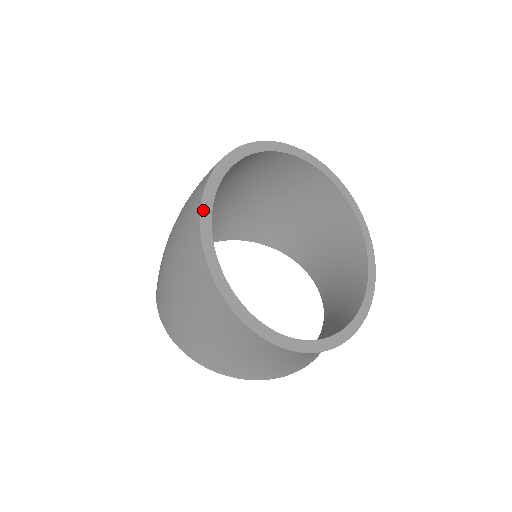
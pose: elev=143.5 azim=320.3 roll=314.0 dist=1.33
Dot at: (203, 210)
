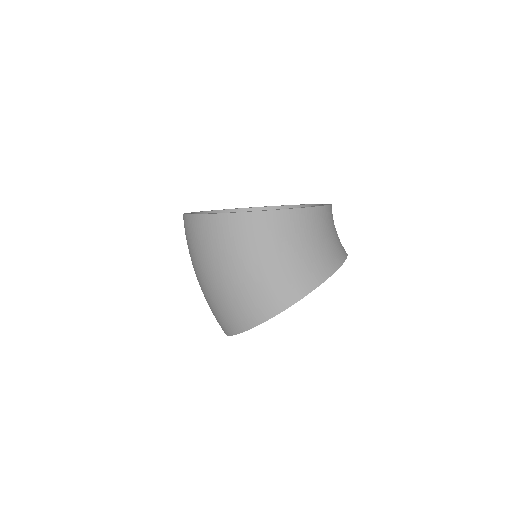
Dot at: (198, 214)
